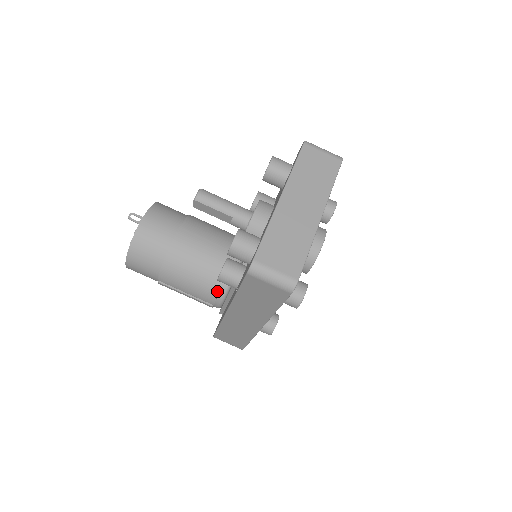
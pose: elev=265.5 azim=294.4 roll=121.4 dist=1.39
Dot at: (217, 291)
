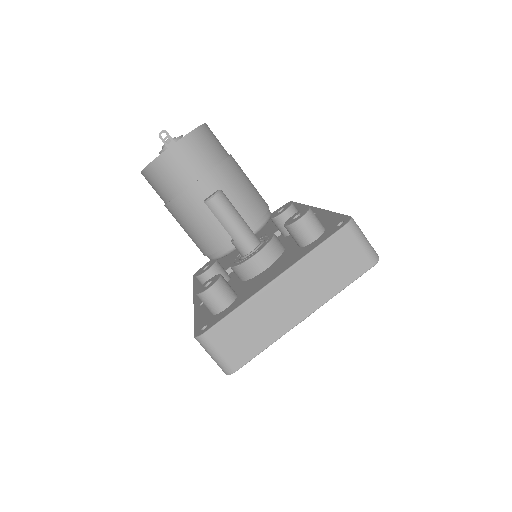
Dot at: (210, 253)
